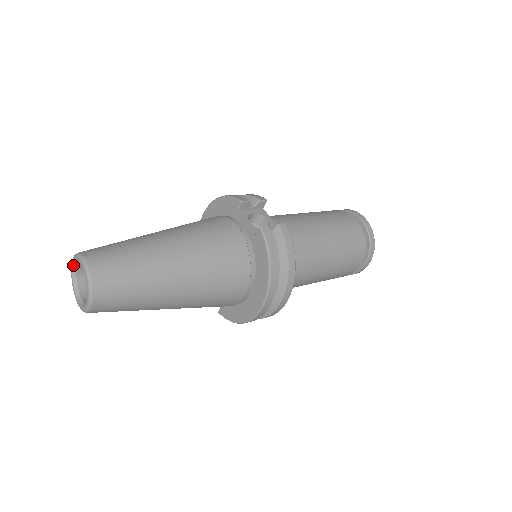
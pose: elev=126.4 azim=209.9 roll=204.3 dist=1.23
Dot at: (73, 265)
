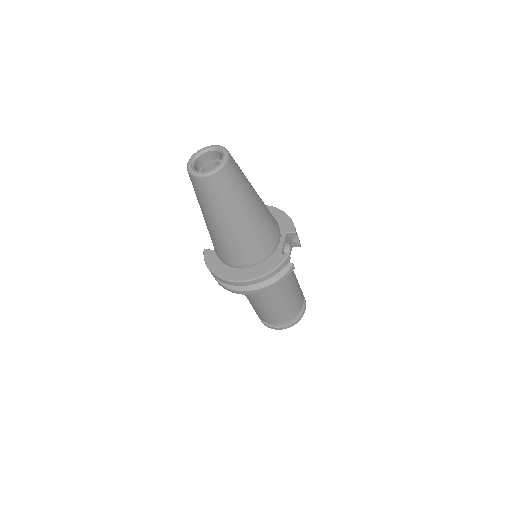
Dot at: (214, 147)
